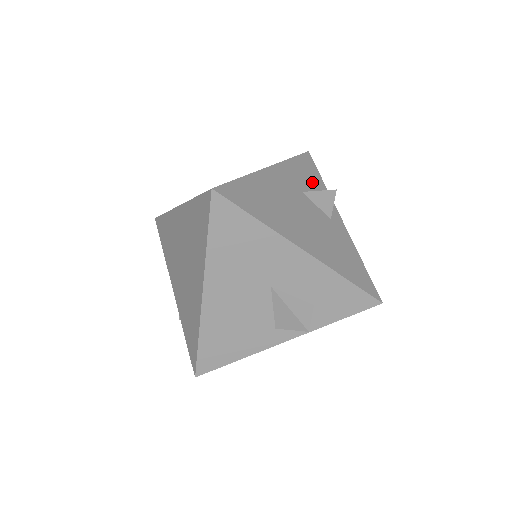
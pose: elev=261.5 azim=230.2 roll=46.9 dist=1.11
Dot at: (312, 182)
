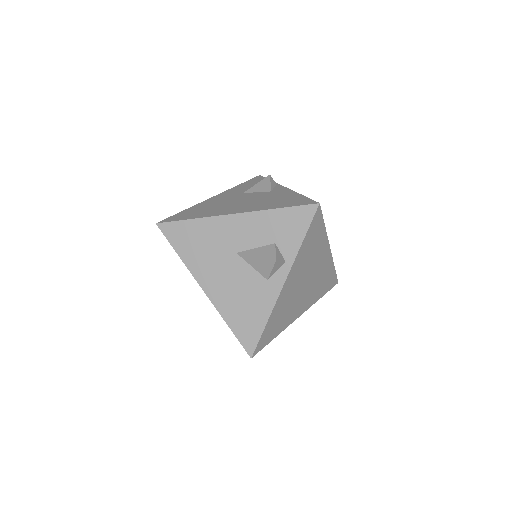
Dot at: occluded
